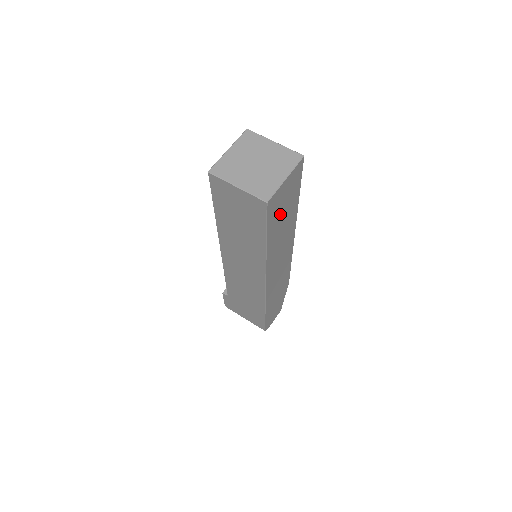
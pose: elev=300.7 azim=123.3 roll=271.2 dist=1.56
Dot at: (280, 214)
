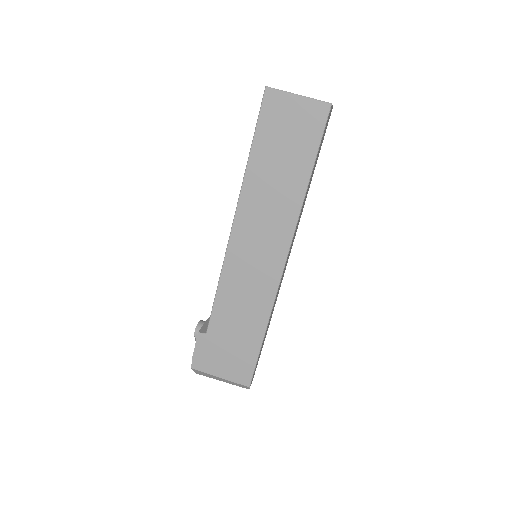
Dot at: (318, 153)
